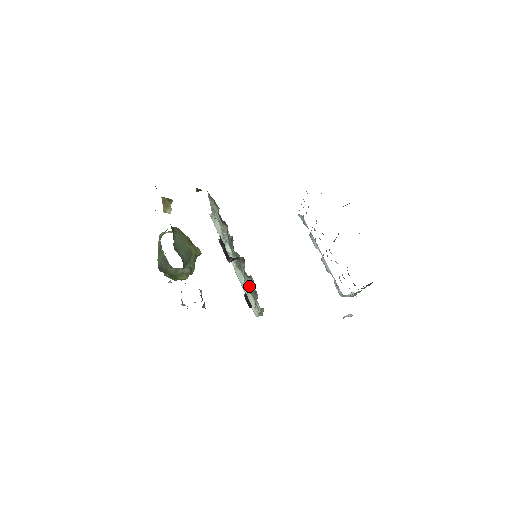
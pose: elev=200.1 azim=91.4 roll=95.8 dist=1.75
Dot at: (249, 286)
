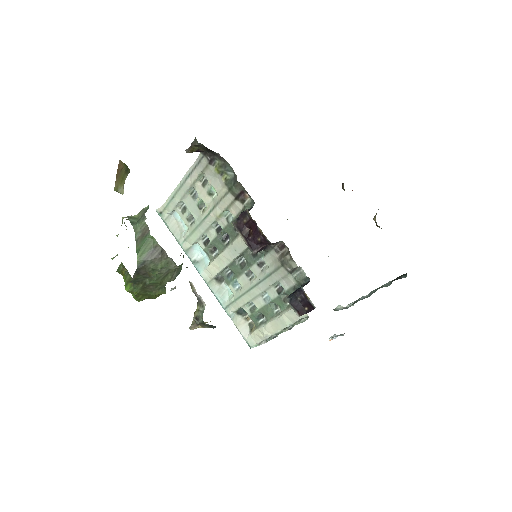
Dot at: (258, 297)
